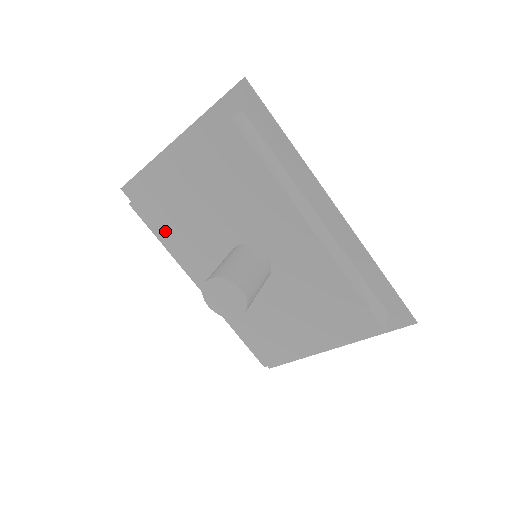
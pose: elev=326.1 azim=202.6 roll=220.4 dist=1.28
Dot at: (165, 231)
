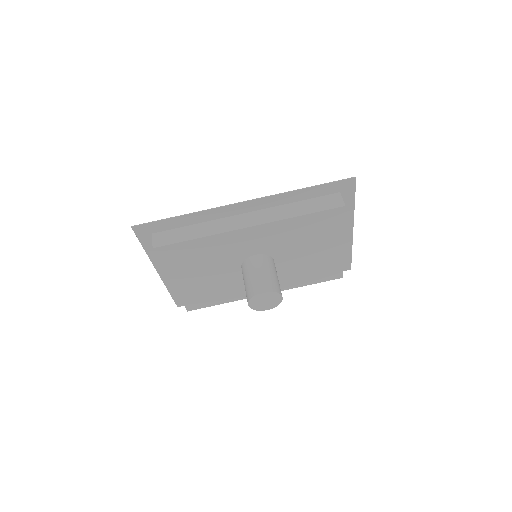
Dot at: (214, 300)
